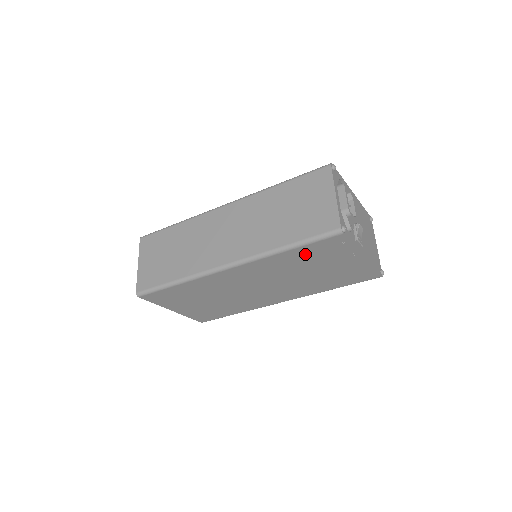
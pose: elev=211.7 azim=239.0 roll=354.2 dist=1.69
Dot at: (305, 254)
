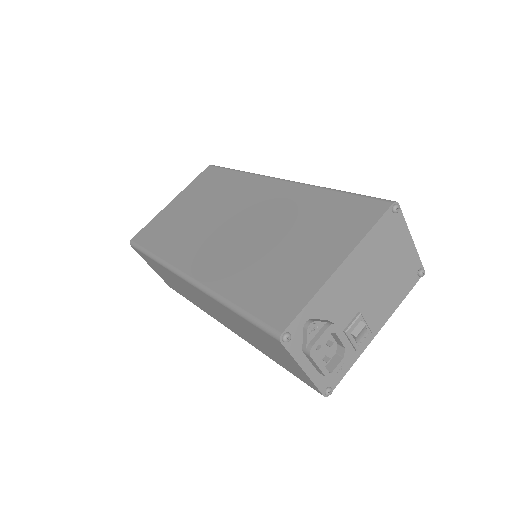
Dot at: occluded
